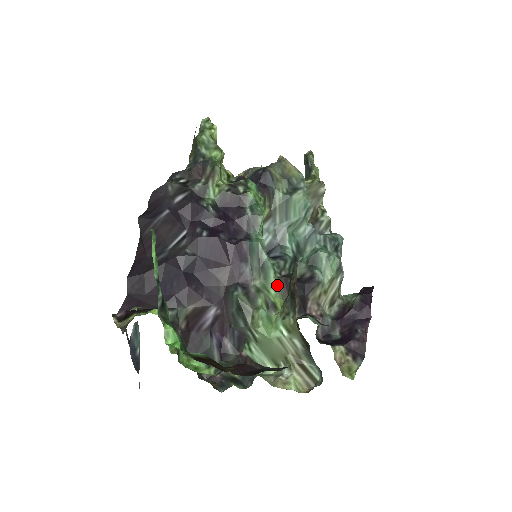
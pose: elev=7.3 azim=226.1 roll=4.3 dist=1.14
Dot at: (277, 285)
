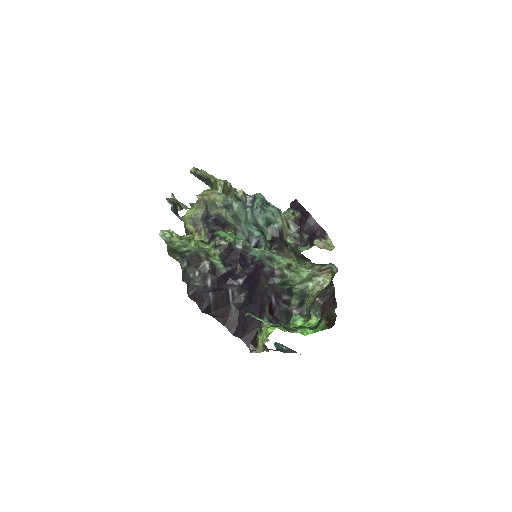
Dot at: (280, 256)
